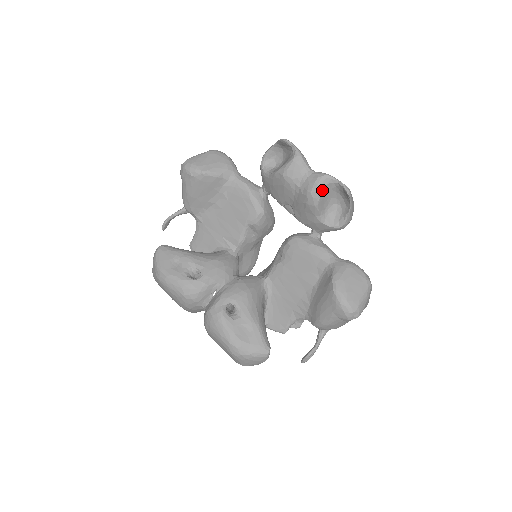
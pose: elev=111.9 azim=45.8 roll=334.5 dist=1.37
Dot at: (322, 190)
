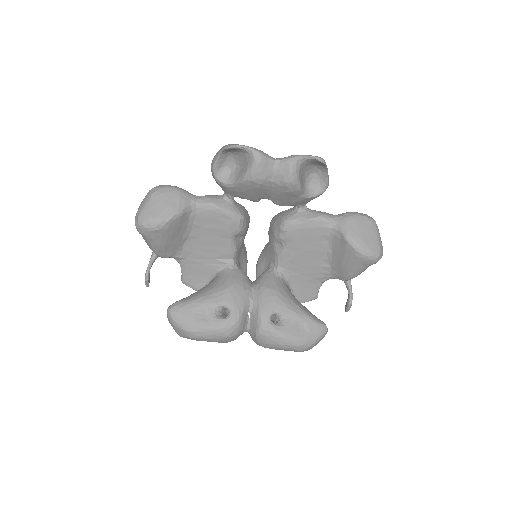
Dot at: (298, 173)
